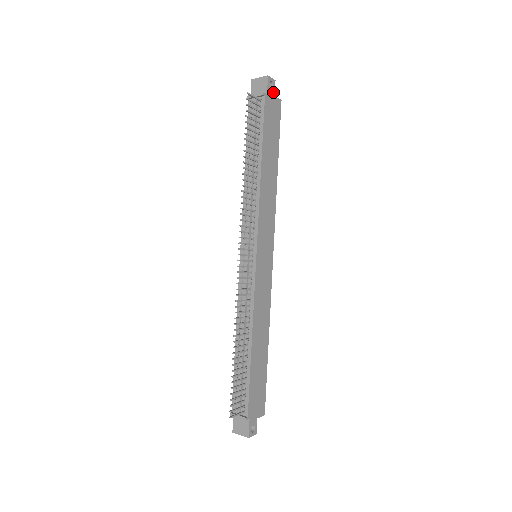
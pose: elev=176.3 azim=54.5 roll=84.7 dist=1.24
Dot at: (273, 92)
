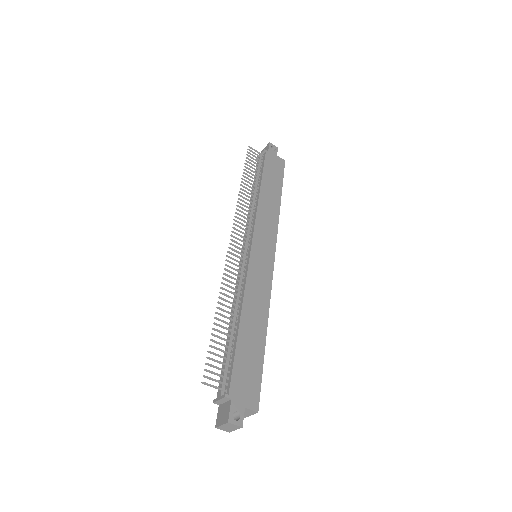
Dot at: (275, 153)
